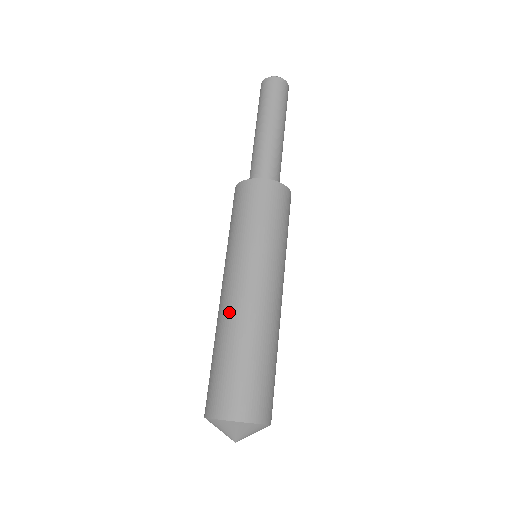
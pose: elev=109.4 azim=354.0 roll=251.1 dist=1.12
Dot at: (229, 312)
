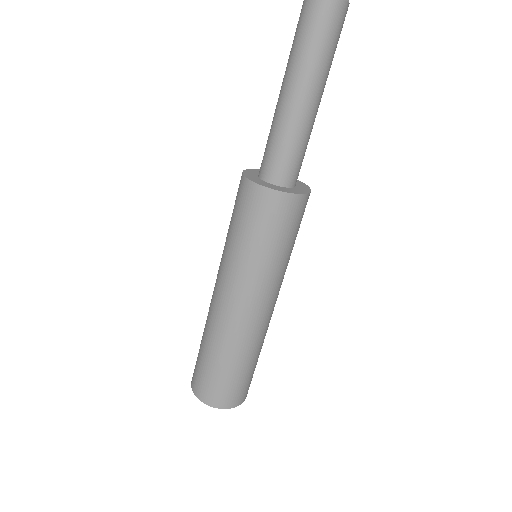
Dot at: (238, 333)
